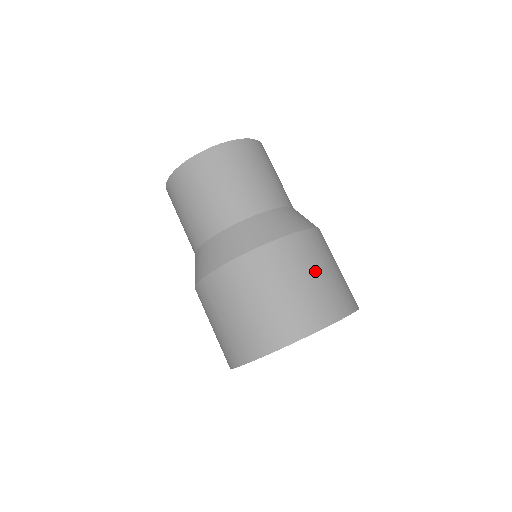
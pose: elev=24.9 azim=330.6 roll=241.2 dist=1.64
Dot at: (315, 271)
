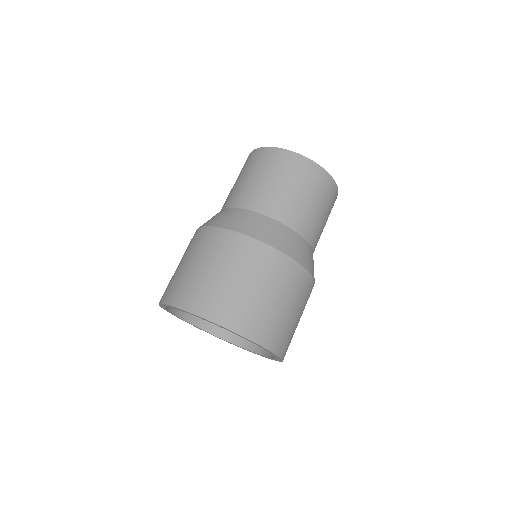
Dot at: (266, 289)
